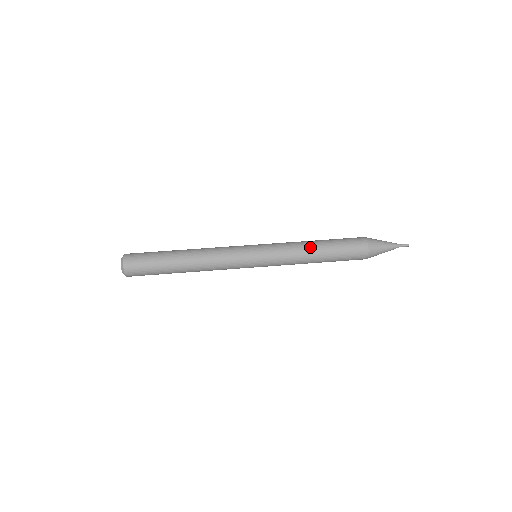
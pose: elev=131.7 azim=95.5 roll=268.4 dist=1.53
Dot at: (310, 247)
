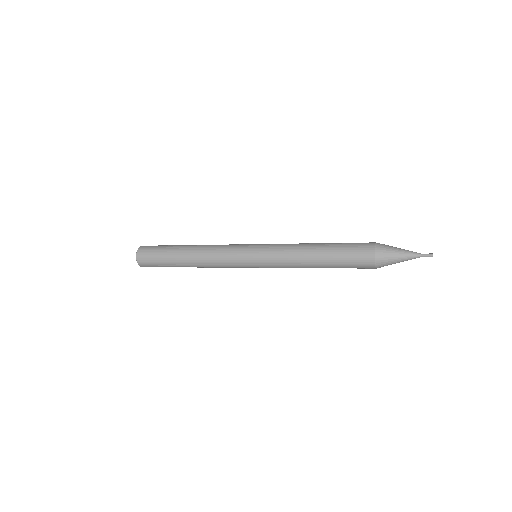
Dot at: (309, 244)
